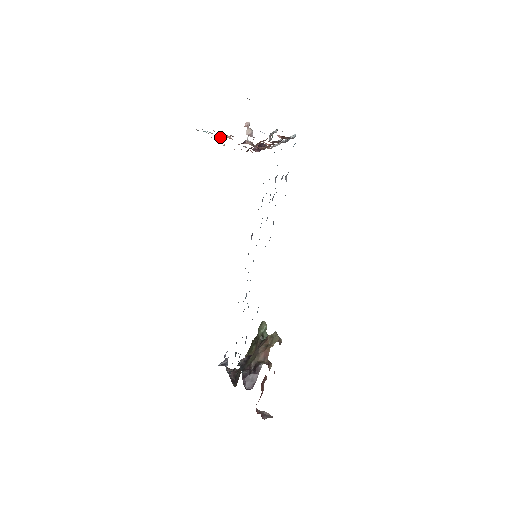
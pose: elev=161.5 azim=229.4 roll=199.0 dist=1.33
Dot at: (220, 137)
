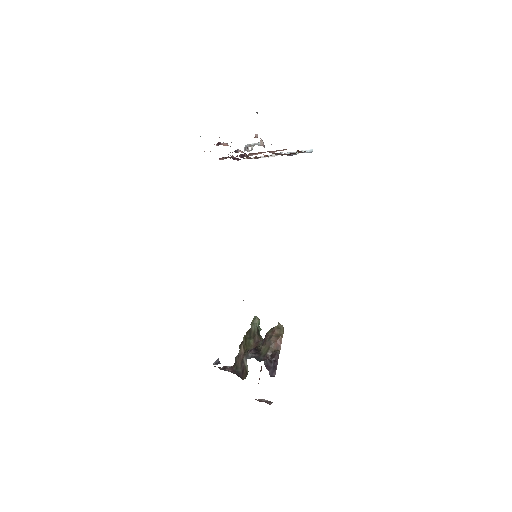
Dot at: (218, 144)
